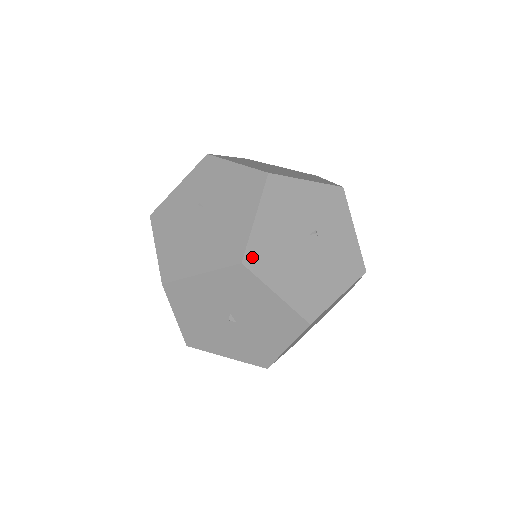
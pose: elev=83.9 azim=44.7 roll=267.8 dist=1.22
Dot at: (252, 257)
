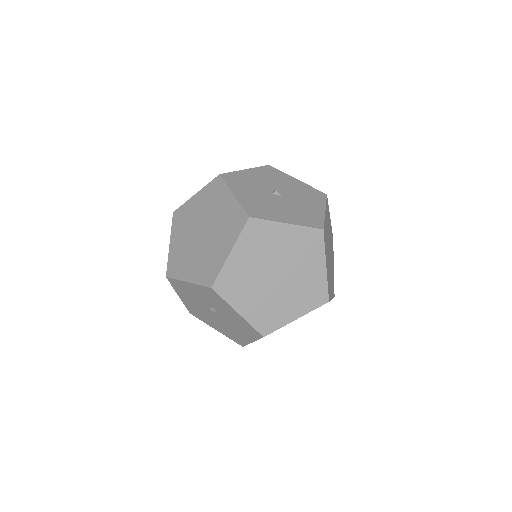
Dot at: occluded
